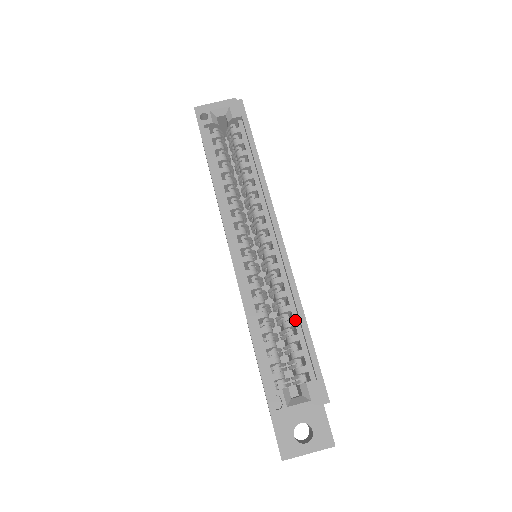
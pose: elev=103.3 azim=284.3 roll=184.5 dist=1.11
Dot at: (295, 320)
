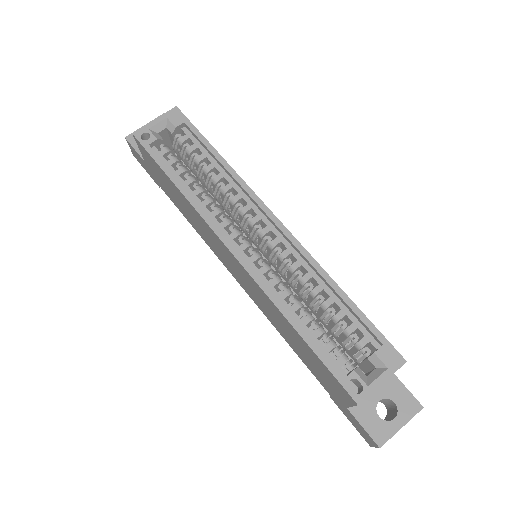
Dot at: (332, 297)
